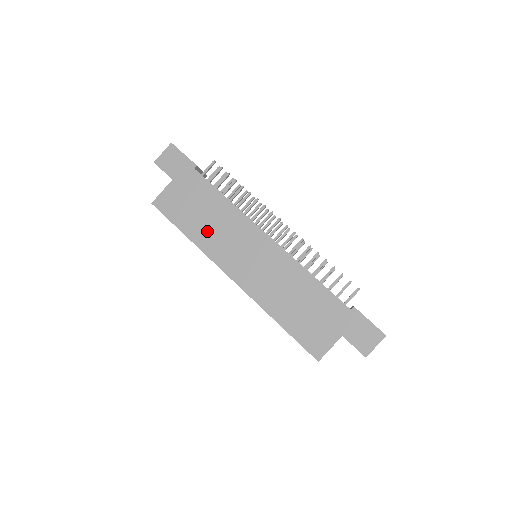
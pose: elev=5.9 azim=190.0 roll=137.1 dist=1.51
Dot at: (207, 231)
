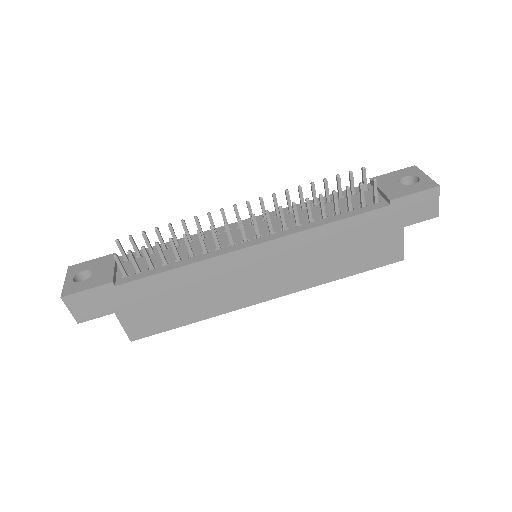
Dot at: (202, 302)
